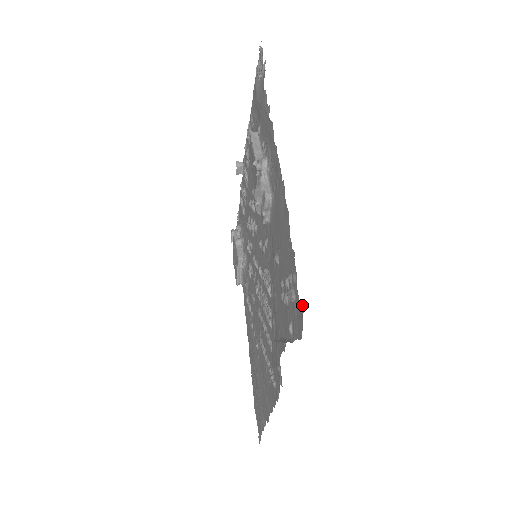
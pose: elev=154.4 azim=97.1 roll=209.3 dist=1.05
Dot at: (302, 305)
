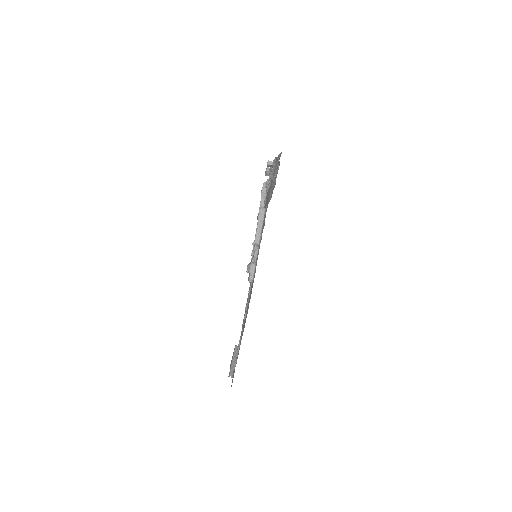
Dot at: (232, 382)
